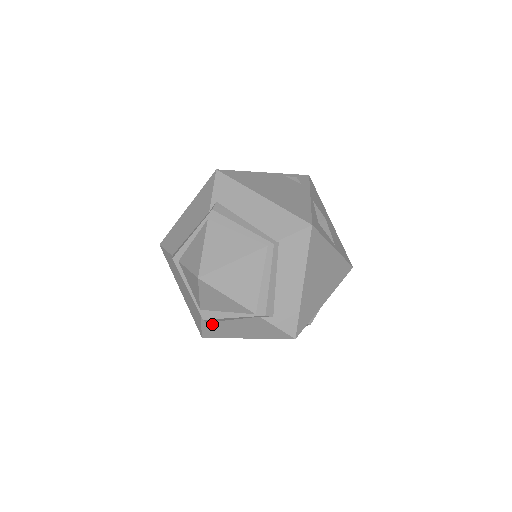
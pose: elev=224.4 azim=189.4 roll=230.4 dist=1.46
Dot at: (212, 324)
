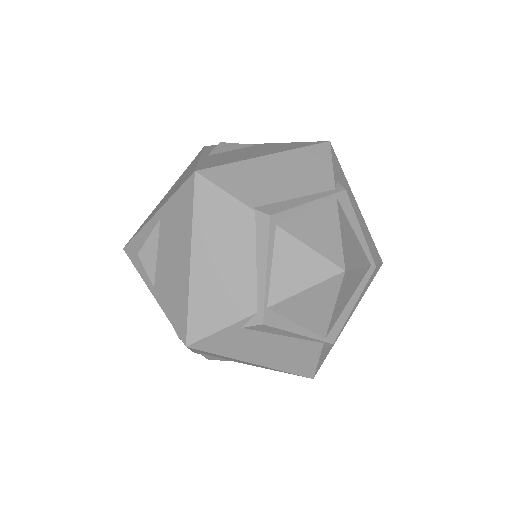
Dot at: (244, 332)
